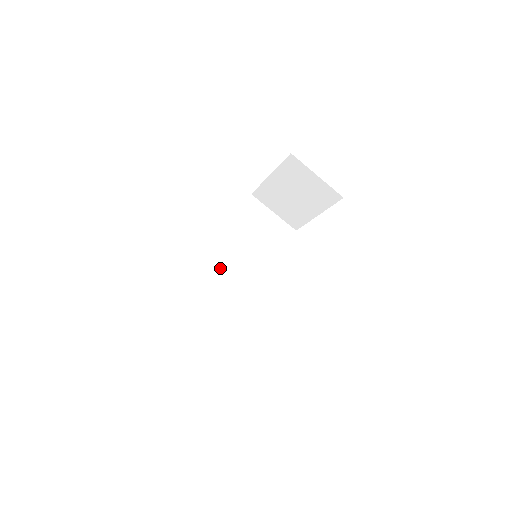
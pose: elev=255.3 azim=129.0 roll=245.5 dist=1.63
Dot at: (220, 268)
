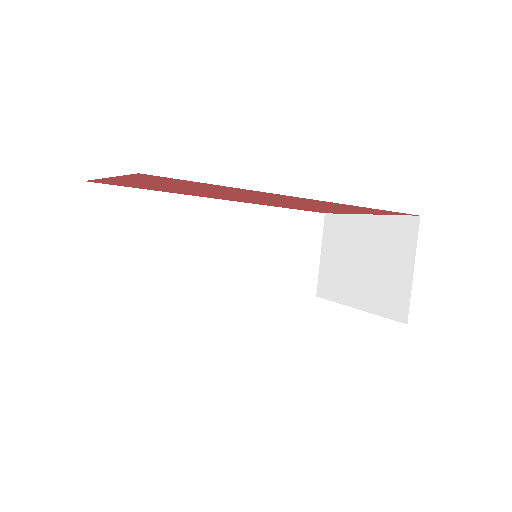
Dot at: (211, 225)
